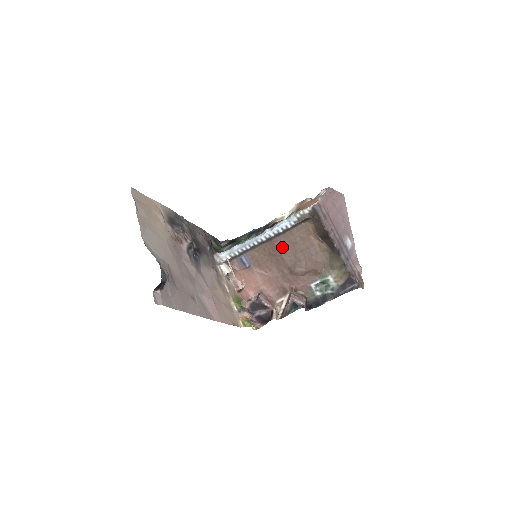
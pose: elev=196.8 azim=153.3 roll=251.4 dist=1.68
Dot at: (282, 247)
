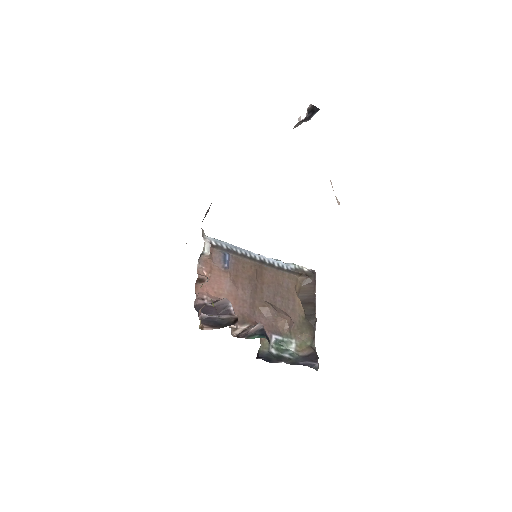
Dot at: (268, 279)
